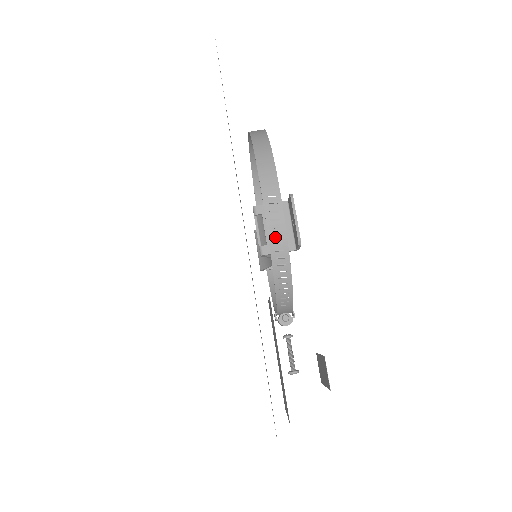
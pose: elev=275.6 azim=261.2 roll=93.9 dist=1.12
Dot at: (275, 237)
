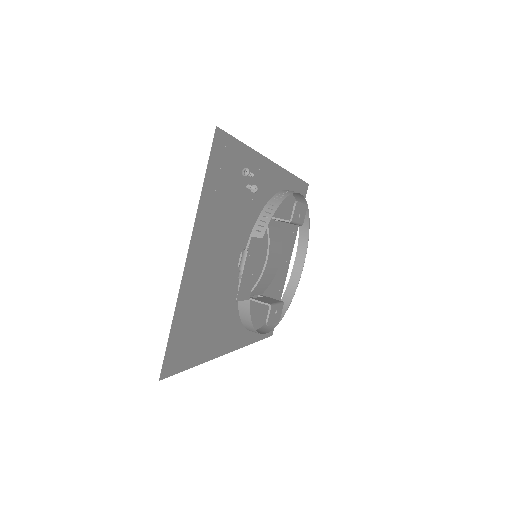
Dot at: (284, 192)
